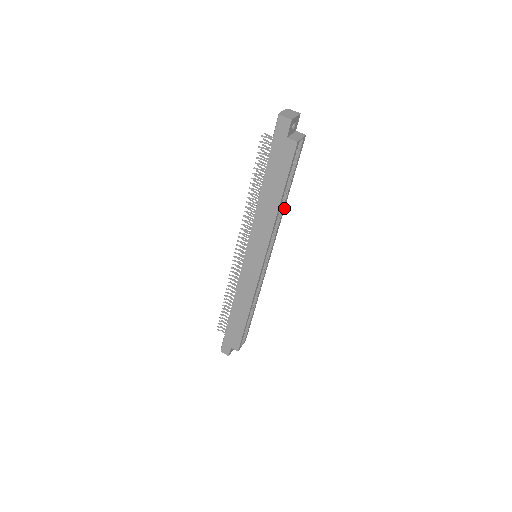
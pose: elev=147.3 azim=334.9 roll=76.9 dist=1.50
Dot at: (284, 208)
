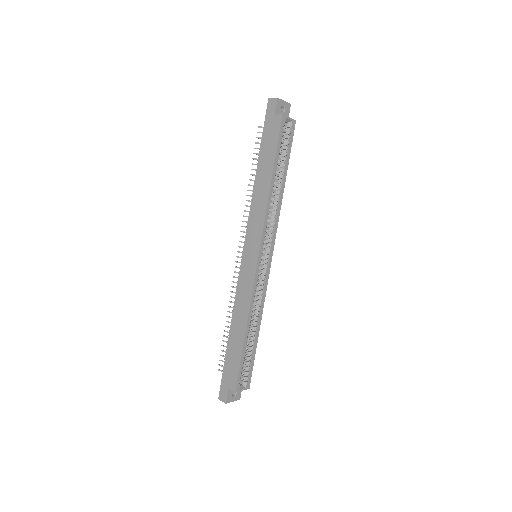
Dot at: (282, 198)
